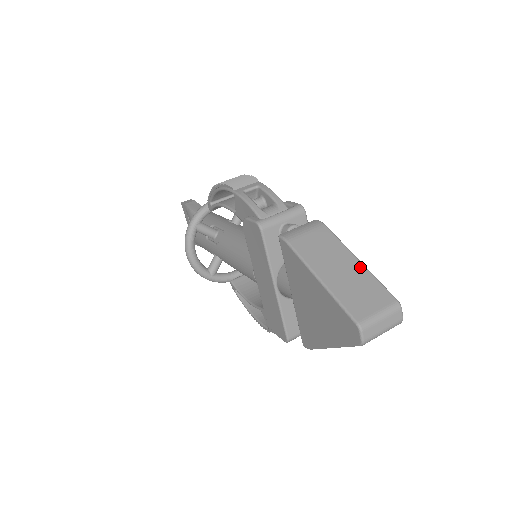
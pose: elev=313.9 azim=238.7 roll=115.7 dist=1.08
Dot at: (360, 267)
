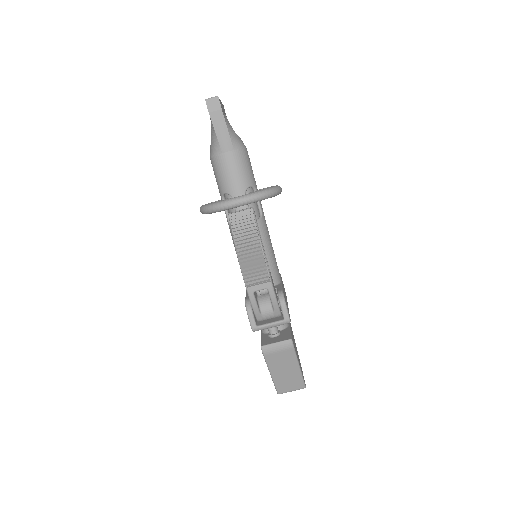
Dot at: (297, 372)
